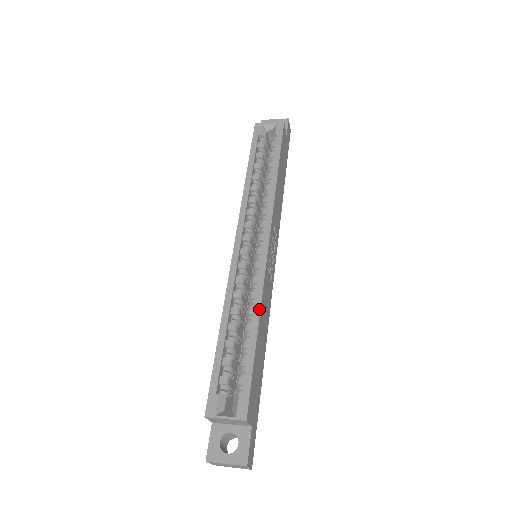
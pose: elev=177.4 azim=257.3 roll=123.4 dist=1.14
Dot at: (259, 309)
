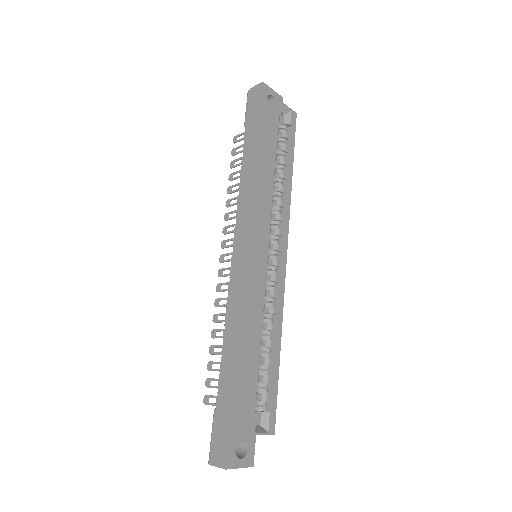
Dot at: (281, 328)
